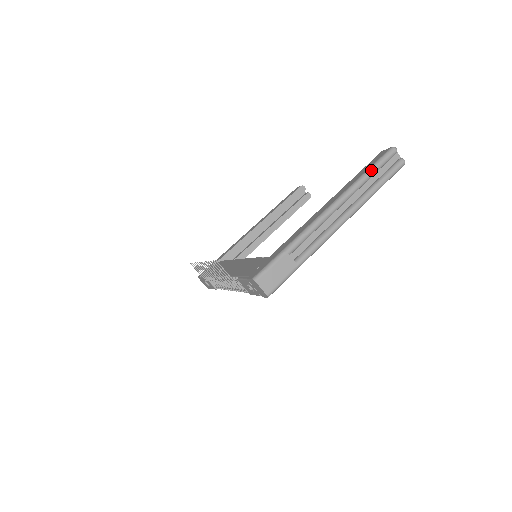
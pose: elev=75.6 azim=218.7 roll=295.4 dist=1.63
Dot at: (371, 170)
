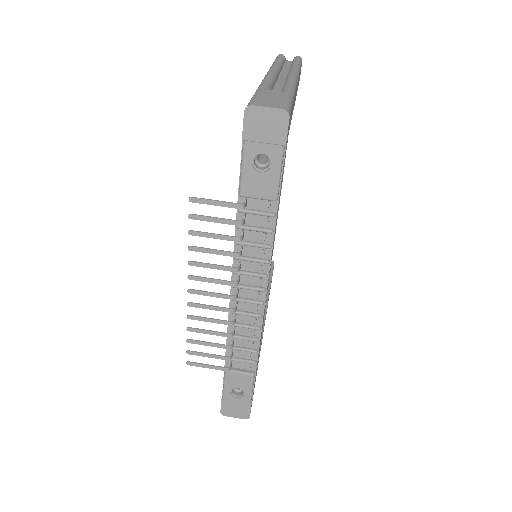
Dot at: (276, 60)
